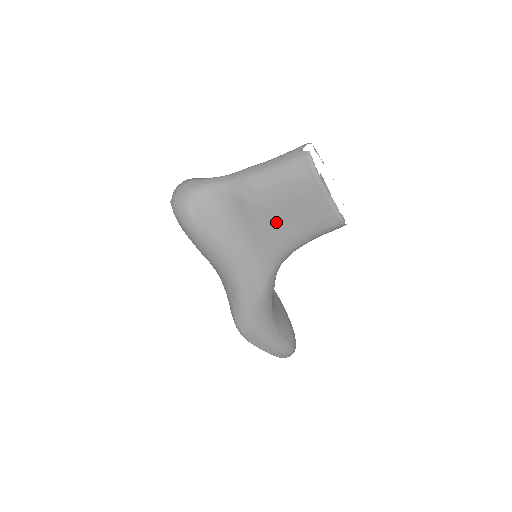
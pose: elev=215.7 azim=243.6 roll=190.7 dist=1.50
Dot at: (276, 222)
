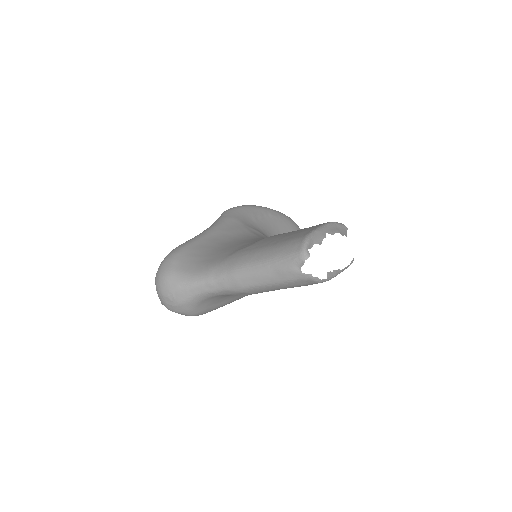
Dot at: occluded
